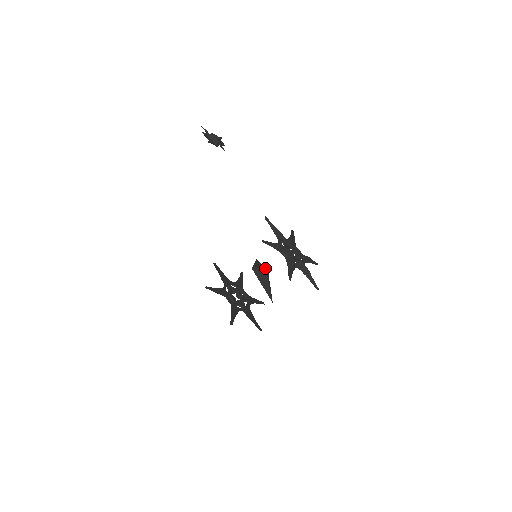
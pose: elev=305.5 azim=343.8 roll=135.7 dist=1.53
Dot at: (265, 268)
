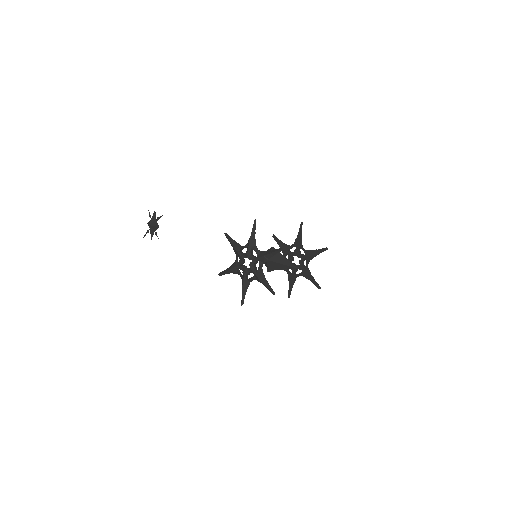
Dot at: occluded
